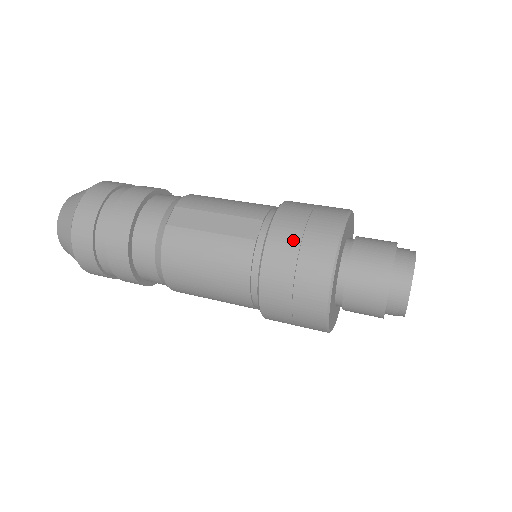
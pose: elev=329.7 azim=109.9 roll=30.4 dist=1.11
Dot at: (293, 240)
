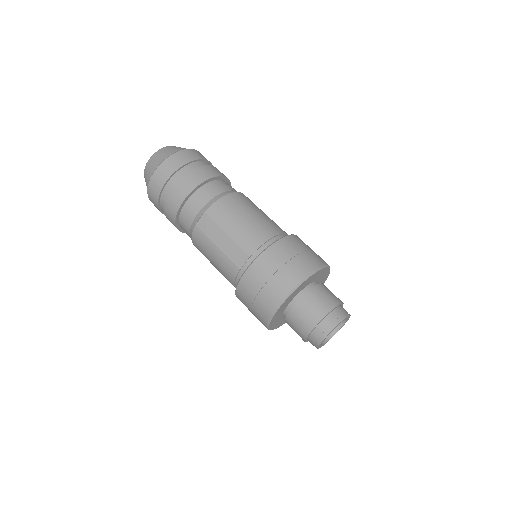
Dot at: (256, 287)
